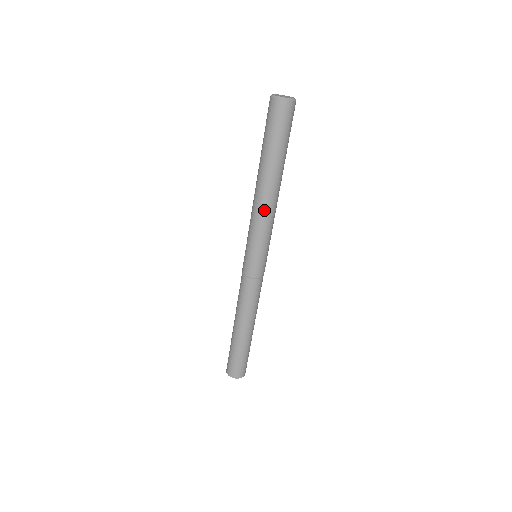
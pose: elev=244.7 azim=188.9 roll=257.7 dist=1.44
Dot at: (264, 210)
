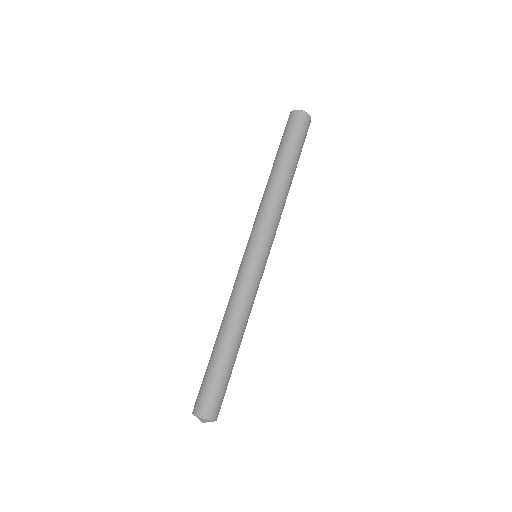
Dot at: (271, 200)
